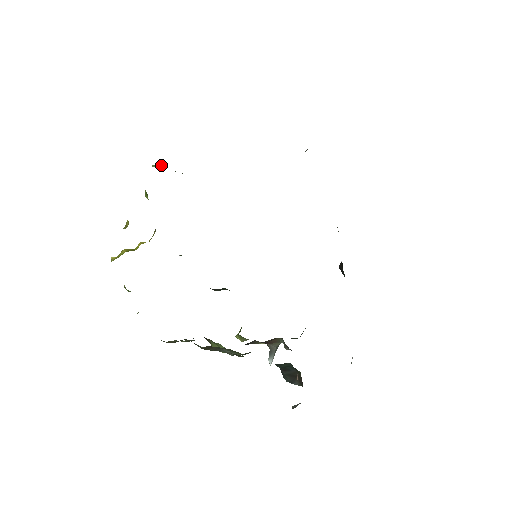
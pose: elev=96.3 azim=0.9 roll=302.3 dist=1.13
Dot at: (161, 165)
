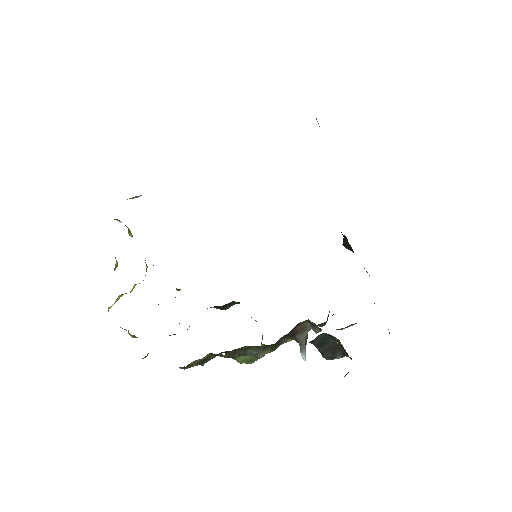
Dot at: (137, 196)
